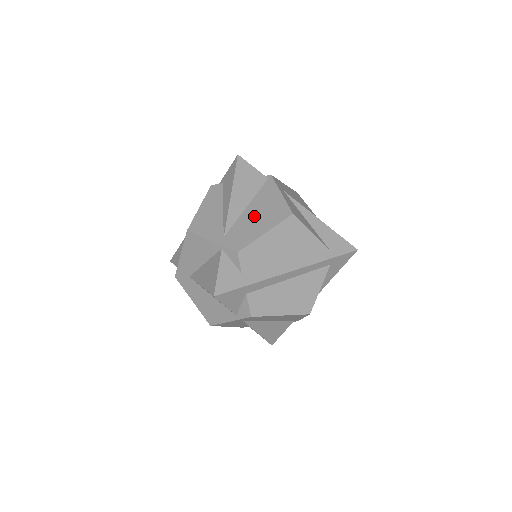
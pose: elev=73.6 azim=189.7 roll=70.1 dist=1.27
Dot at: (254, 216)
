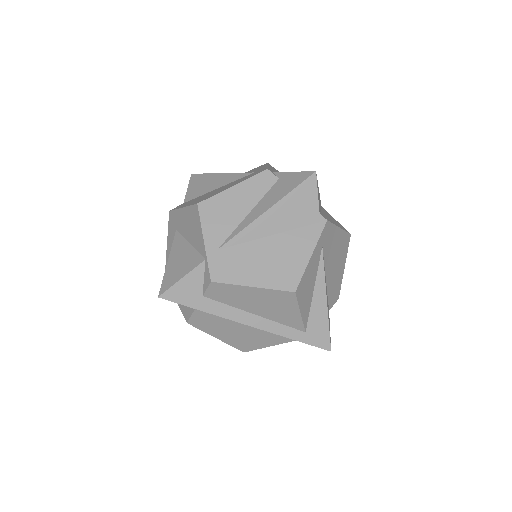
Dot at: (263, 255)
